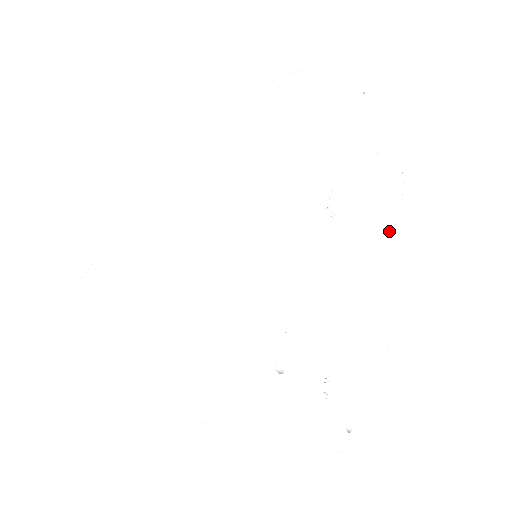
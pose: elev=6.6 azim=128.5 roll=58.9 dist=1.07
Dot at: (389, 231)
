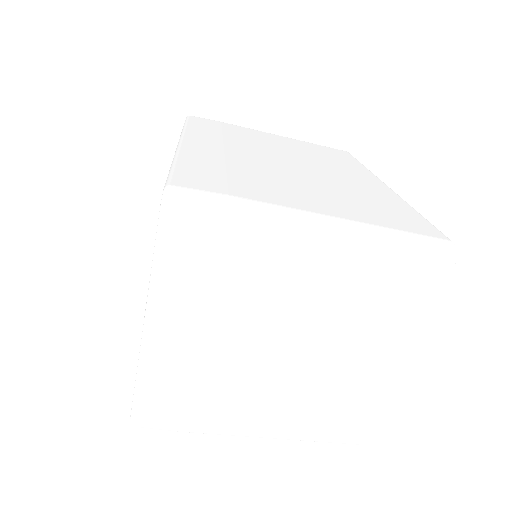
Dot at: occluded
